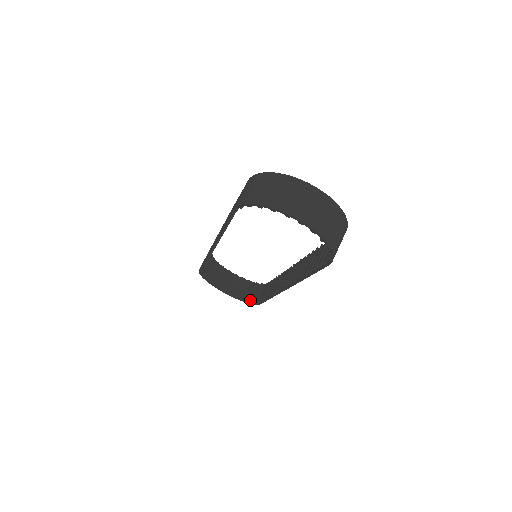
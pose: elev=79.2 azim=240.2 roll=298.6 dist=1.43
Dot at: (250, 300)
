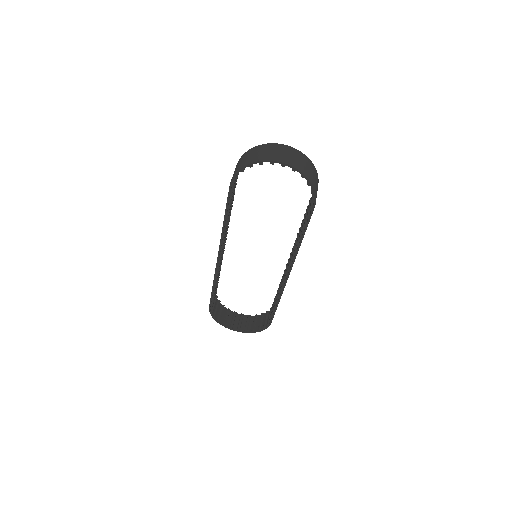
Dot at: (261, 328)
